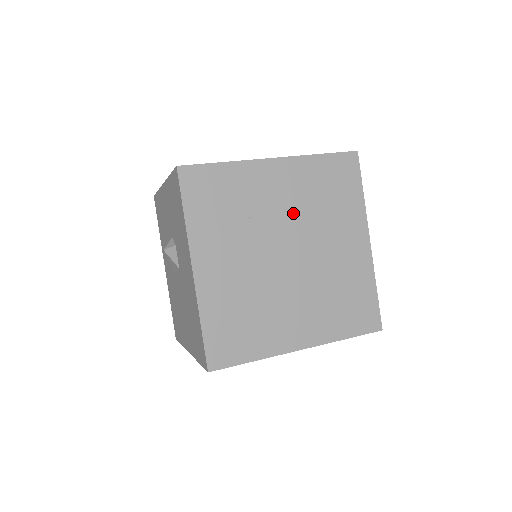
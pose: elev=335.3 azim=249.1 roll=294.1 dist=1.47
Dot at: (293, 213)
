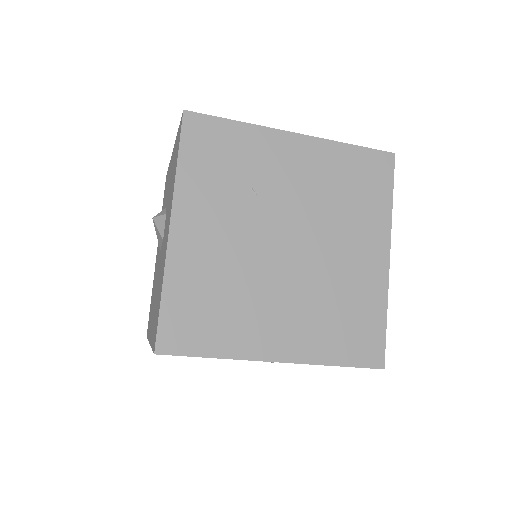
Dot at: (304, 199)
